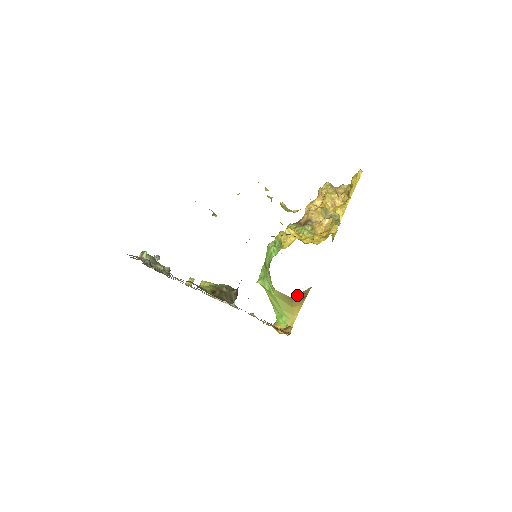
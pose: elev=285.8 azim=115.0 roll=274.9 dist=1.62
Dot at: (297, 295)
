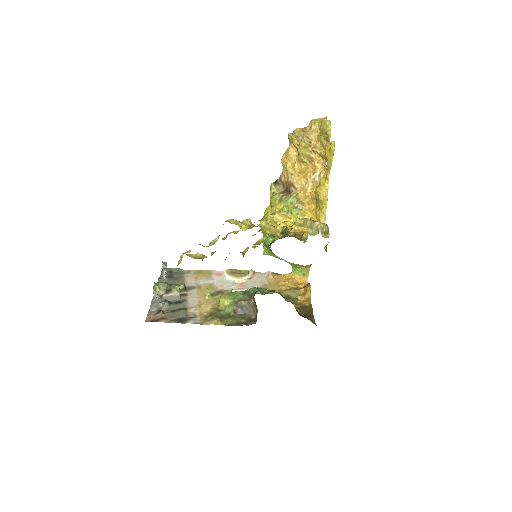
Dot at: occluded
